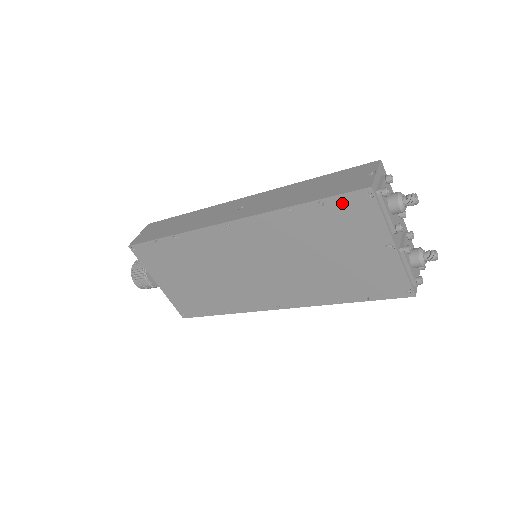
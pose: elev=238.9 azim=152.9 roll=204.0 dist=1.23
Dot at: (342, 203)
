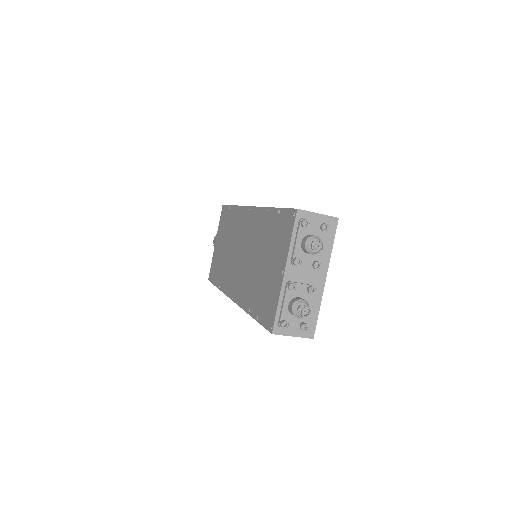
Dot at: (284, 216)
